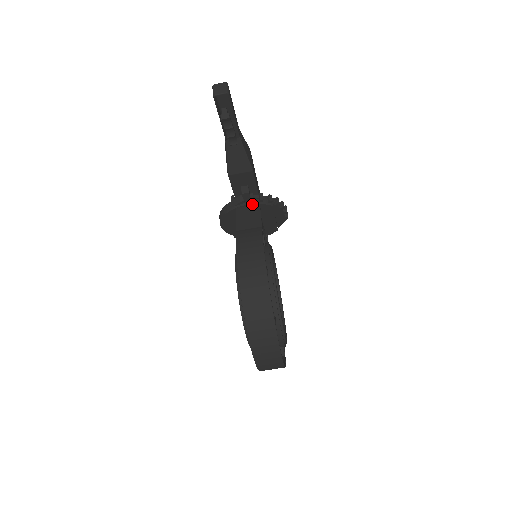
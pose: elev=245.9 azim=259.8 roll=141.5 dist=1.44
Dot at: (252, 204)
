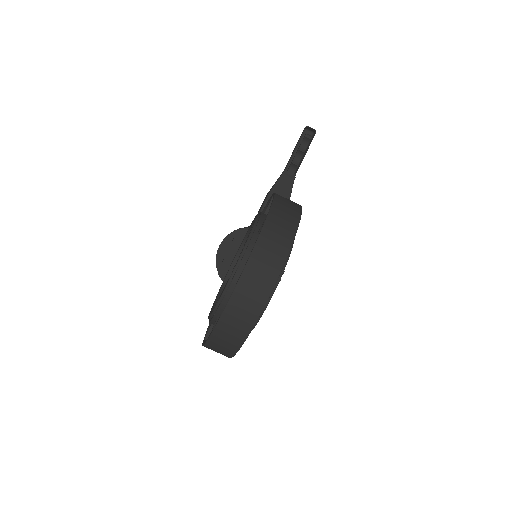
Dot at: occluded
